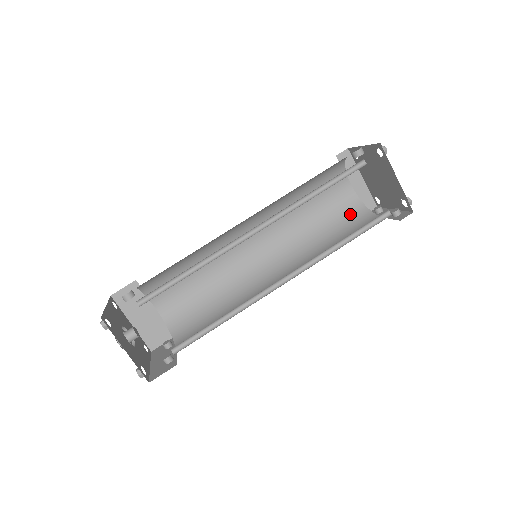
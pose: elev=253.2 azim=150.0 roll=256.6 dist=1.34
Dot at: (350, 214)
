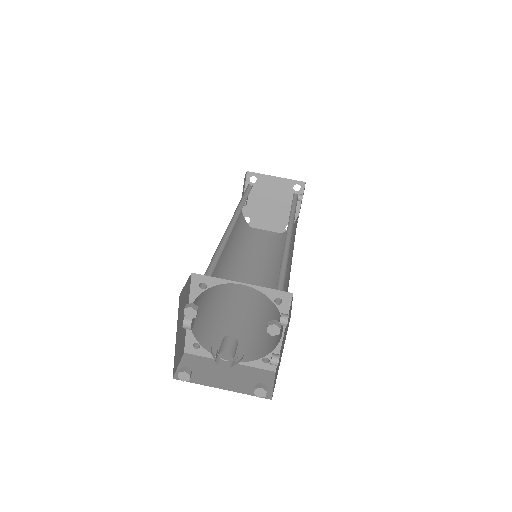
Dot at: (284, 238)
